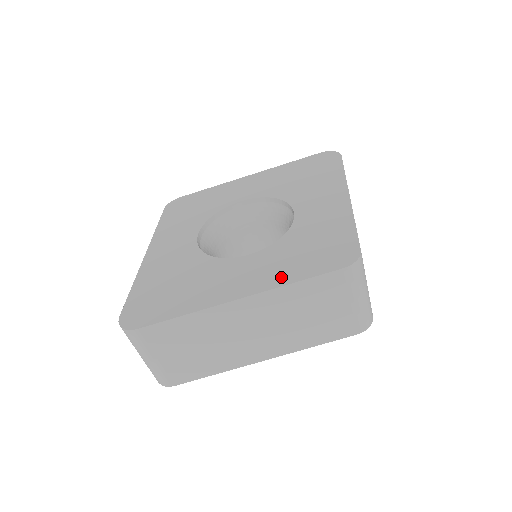
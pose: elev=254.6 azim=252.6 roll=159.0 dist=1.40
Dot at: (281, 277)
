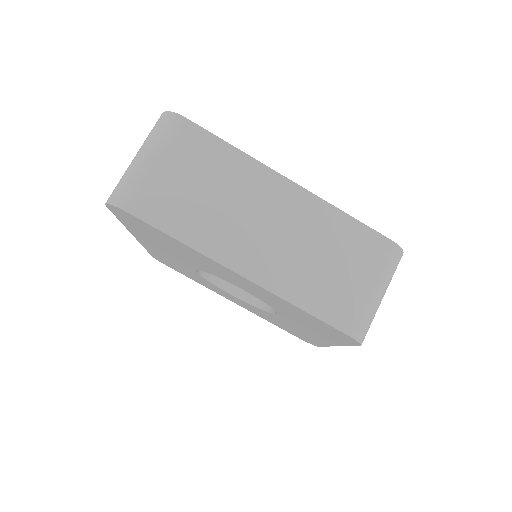
Dot at: occluded
